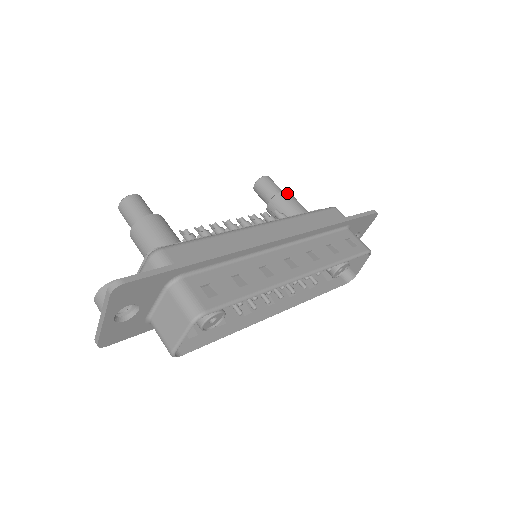
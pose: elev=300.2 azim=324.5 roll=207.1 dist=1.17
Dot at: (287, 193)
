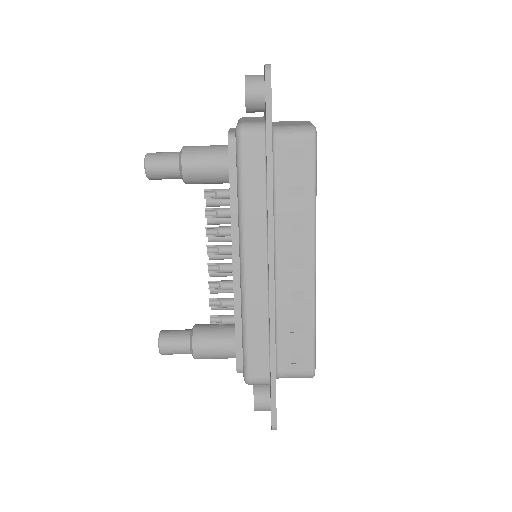
Dot at: (187, 165)
